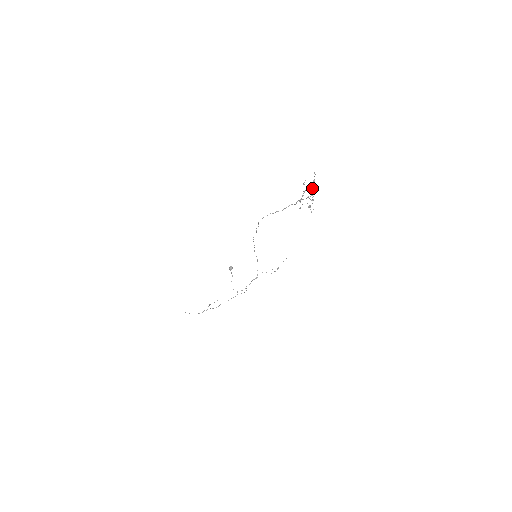
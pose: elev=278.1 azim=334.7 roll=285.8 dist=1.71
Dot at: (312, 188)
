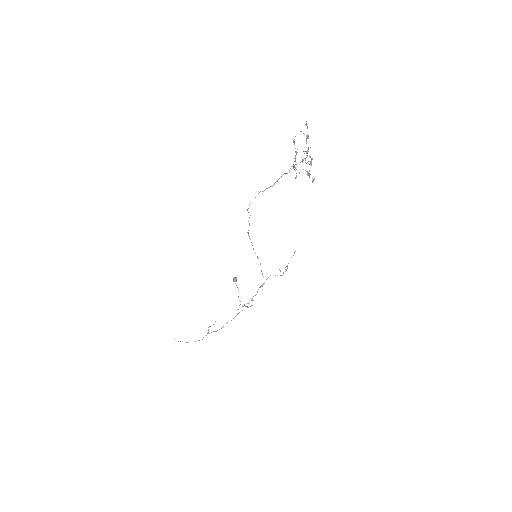
Dot at: occluded
